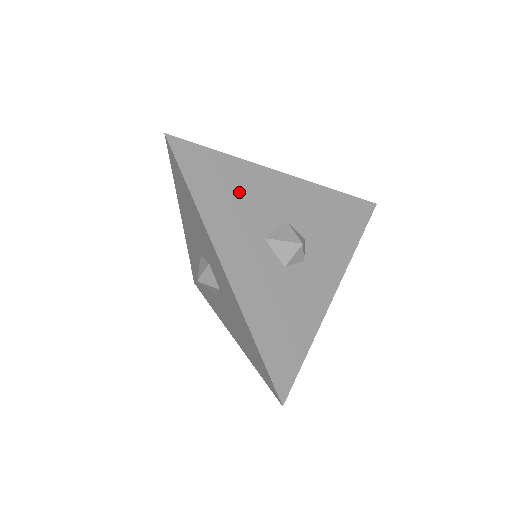
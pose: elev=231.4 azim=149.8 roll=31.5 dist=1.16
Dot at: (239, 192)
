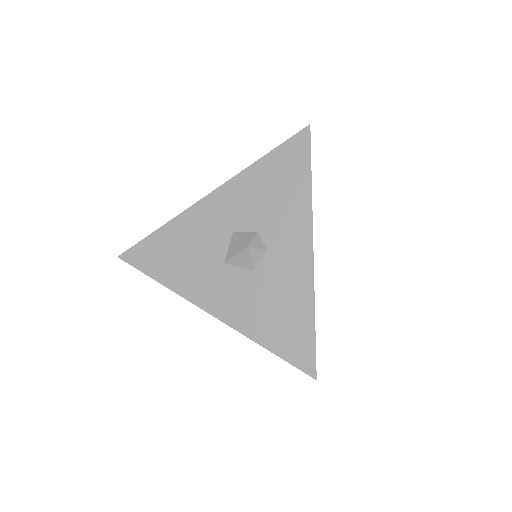
Dot at: (185, 247)
